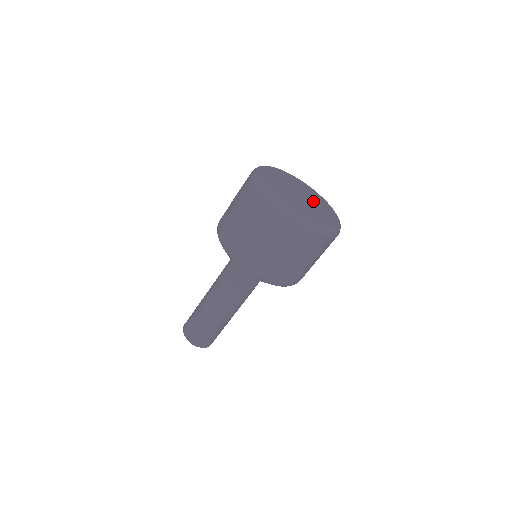
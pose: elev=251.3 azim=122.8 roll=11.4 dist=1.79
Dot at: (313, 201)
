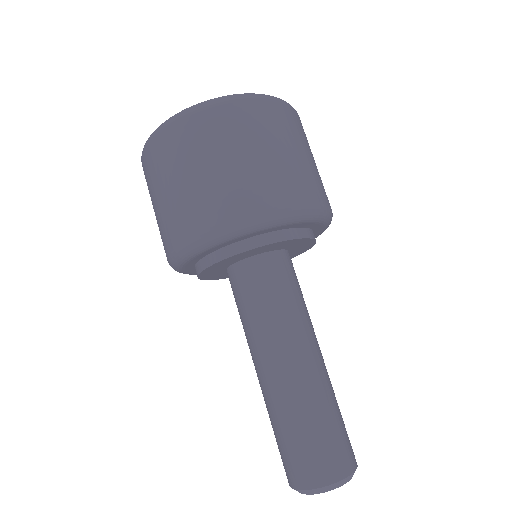
Dot at: occluded
